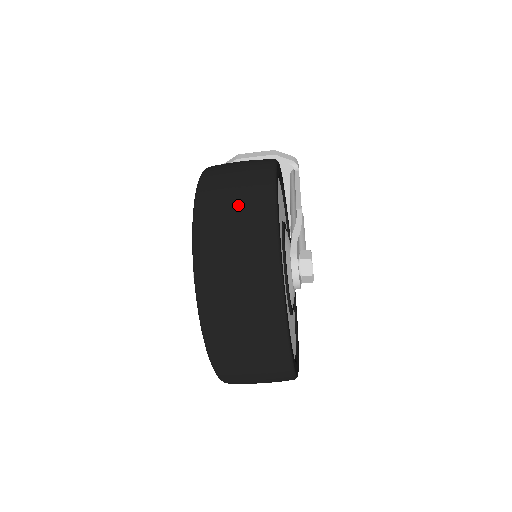
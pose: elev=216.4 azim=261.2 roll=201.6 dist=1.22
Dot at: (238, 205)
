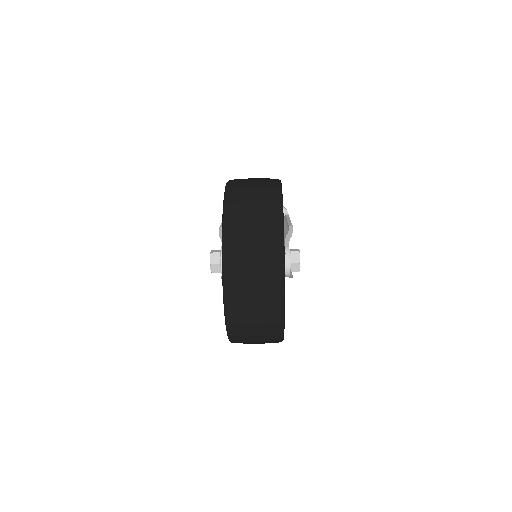
Dot at: (256, 191)
